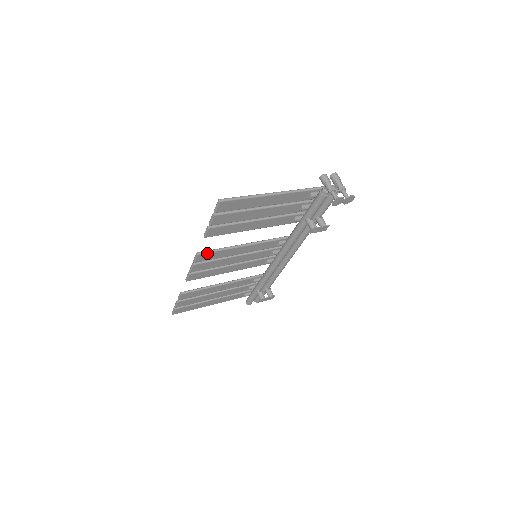
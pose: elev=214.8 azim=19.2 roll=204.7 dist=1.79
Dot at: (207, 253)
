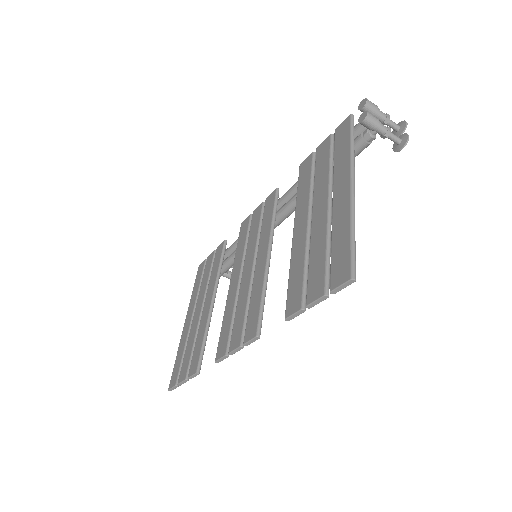
Dot at: (261, 323)
